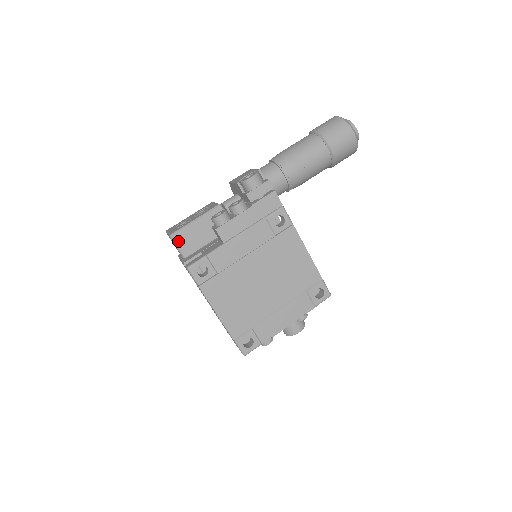
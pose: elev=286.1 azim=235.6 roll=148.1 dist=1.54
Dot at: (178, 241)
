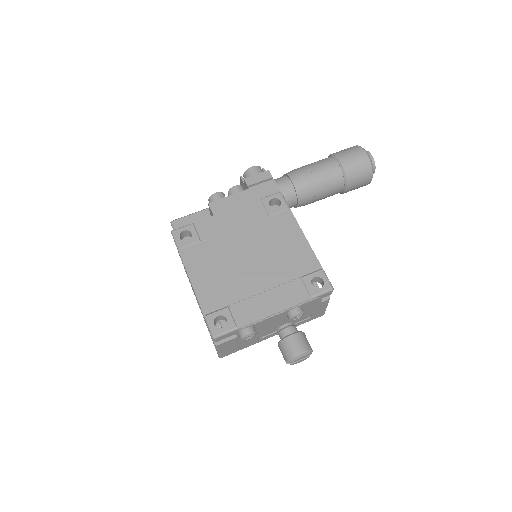
Dot at: (177, 226)
